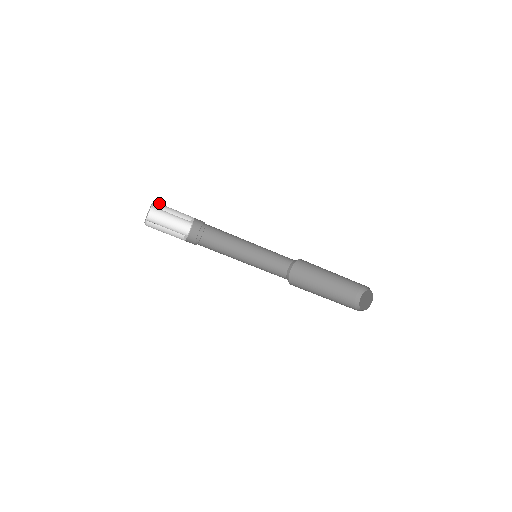
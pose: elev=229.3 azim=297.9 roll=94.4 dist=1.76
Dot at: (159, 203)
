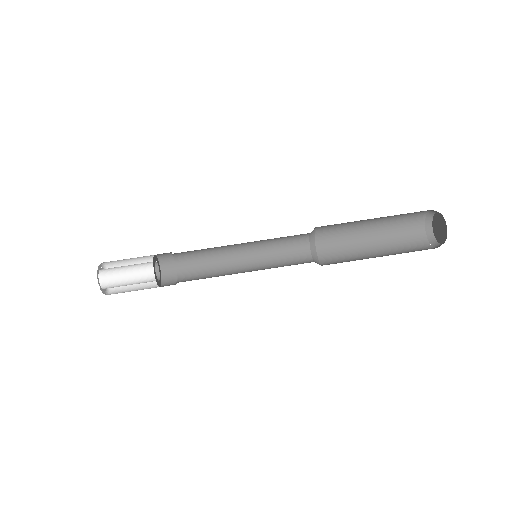
Dot at: (109, 262)
